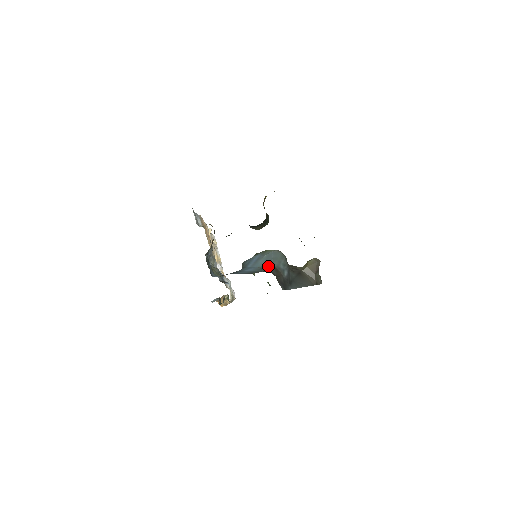
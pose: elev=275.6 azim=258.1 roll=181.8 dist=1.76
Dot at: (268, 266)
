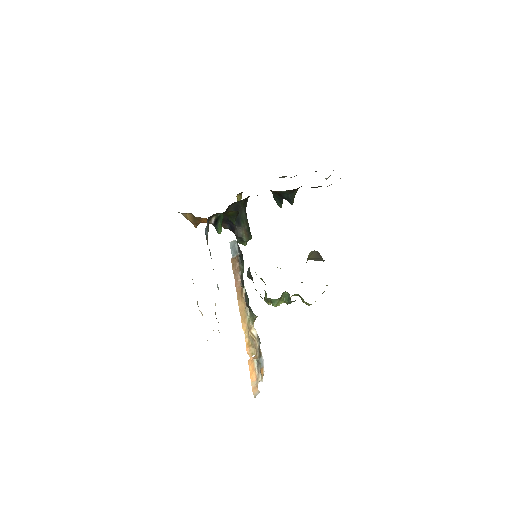
Dot at: occluded
